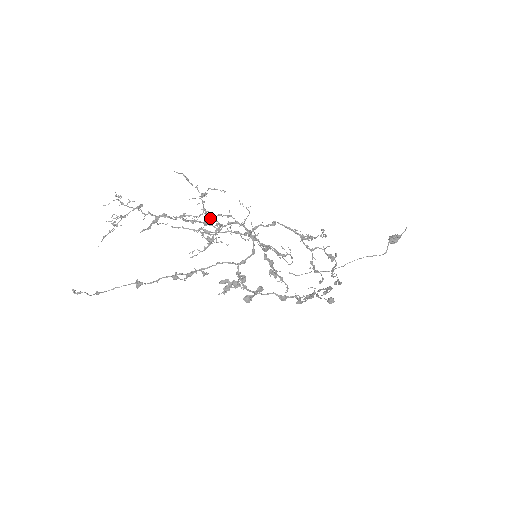
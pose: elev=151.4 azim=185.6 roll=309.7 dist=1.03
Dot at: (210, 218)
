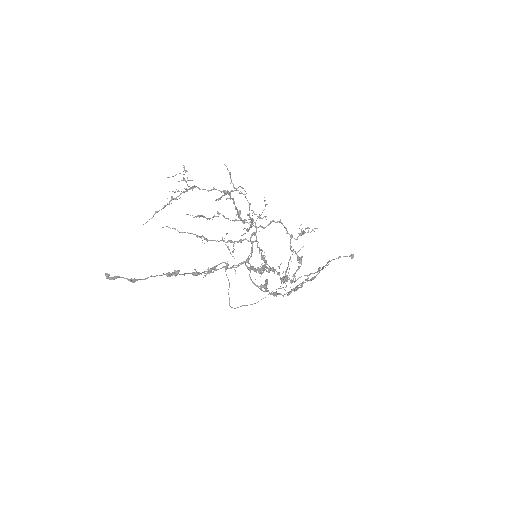
Dot at: (249, 206)
